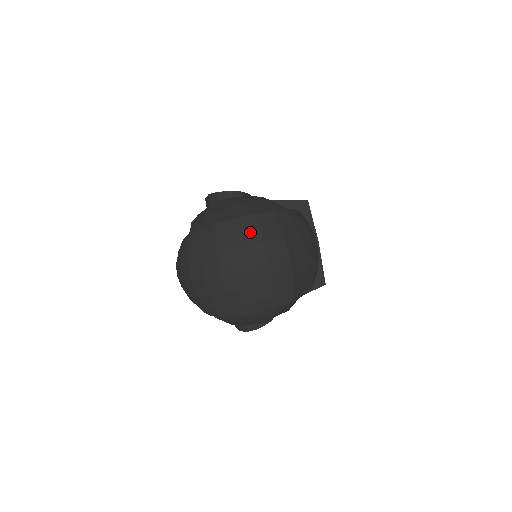
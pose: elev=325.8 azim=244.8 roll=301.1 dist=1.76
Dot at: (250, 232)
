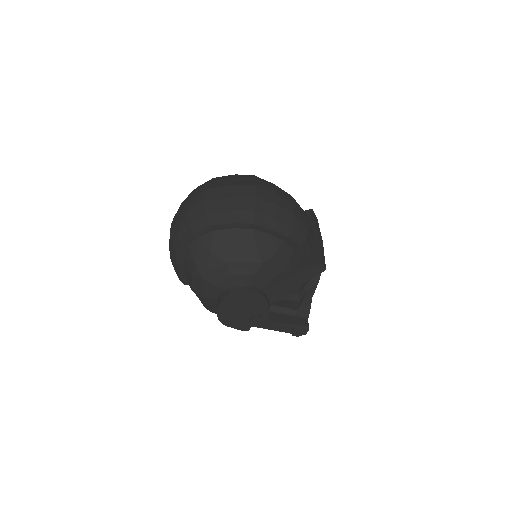
Dot at: (225, 177)
